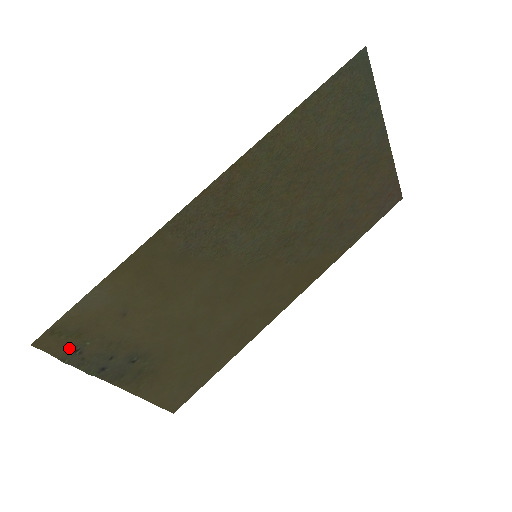
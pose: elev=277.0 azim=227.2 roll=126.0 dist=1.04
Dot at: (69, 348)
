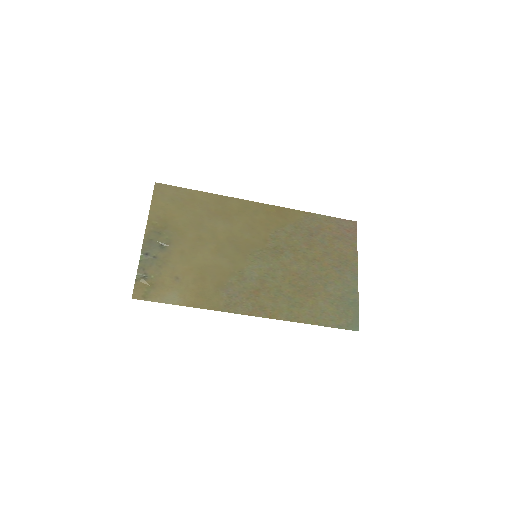
Dot at: (143, 281)
